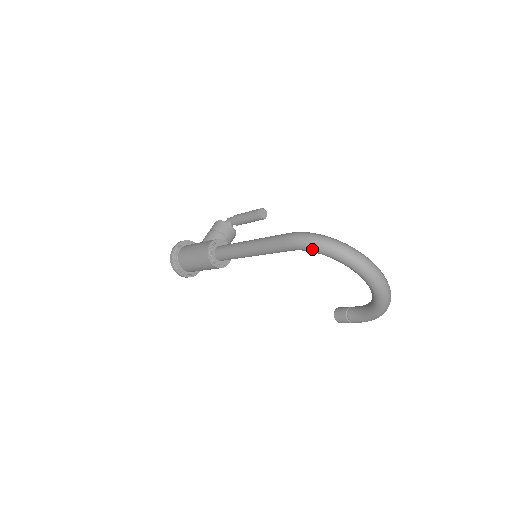
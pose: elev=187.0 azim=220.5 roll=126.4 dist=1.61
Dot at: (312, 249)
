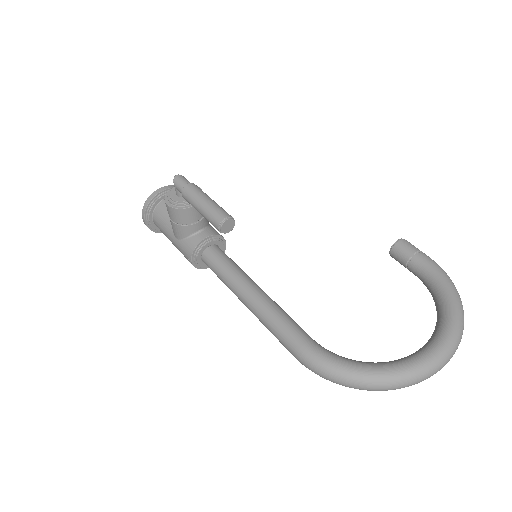
Dot at: occluded
